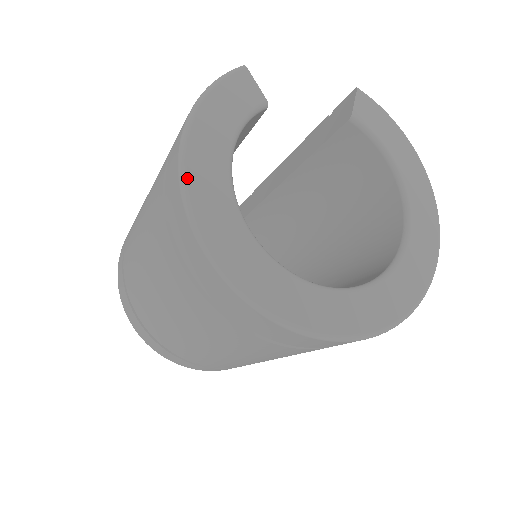
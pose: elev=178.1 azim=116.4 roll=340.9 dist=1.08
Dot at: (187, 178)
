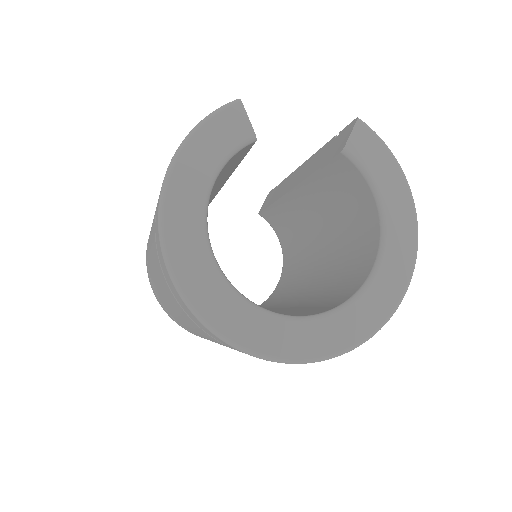
Dot at: (164, 210)
